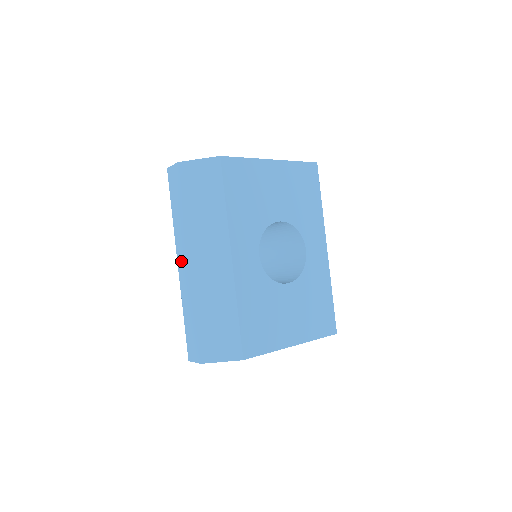
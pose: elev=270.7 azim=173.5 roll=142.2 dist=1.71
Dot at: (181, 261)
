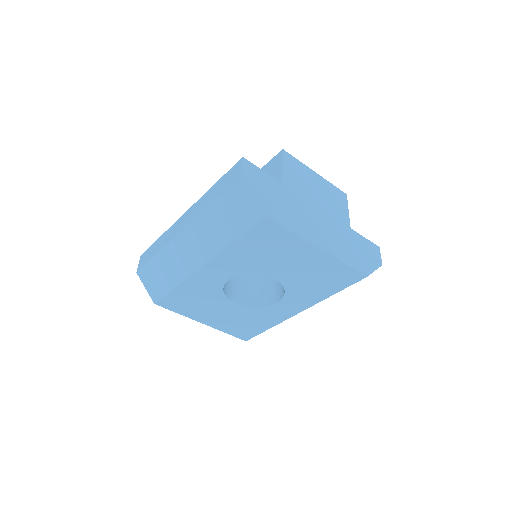
Dot at: (185, 217)
